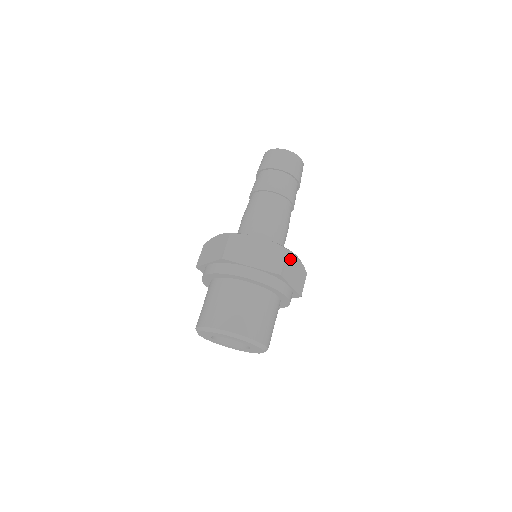
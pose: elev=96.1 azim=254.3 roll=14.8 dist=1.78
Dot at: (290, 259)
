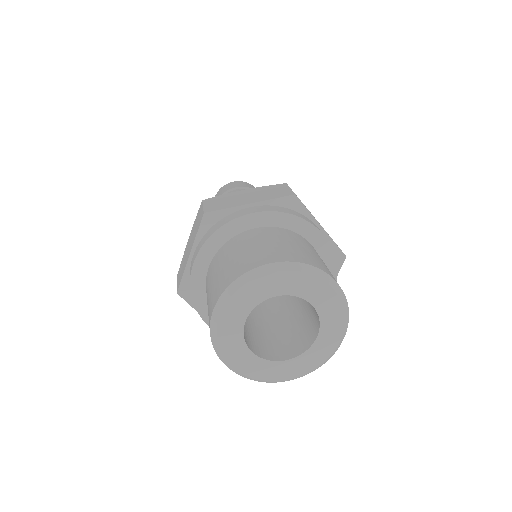
Dot at: occluded
